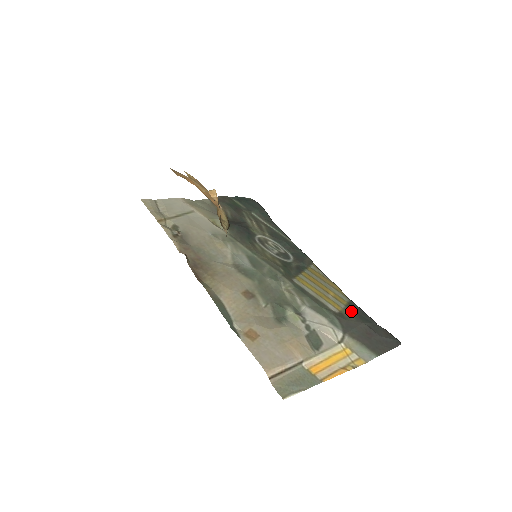
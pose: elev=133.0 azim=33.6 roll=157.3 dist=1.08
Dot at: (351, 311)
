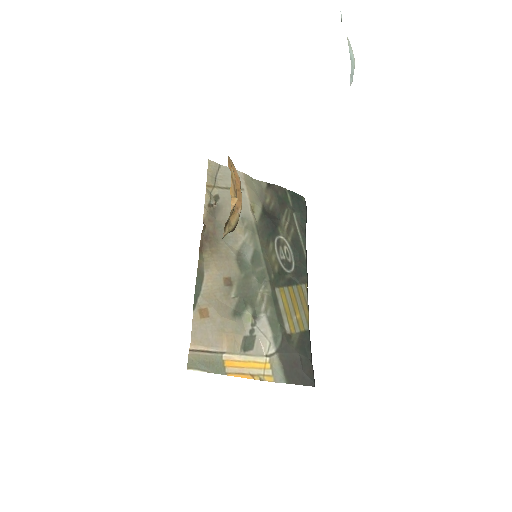
Dot at: (300, 338)
